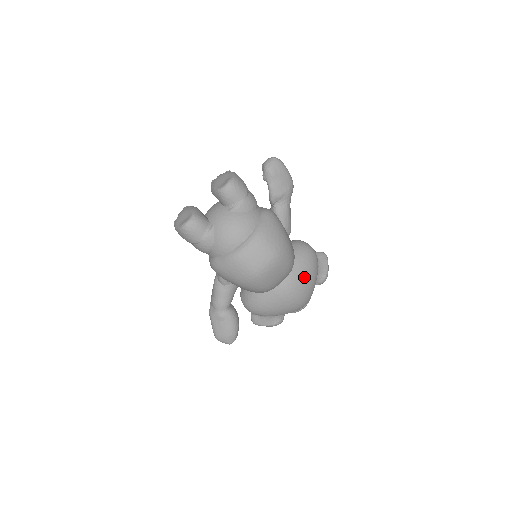
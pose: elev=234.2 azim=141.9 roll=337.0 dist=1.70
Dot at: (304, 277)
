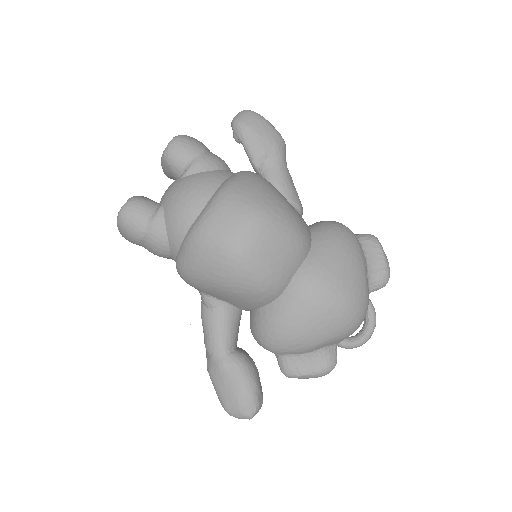
Dot at: (335, 260)
